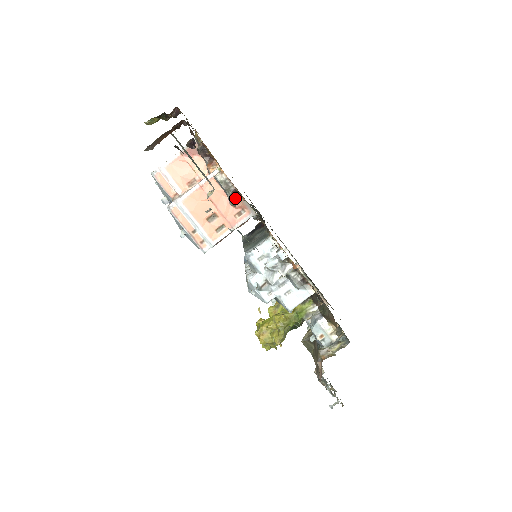
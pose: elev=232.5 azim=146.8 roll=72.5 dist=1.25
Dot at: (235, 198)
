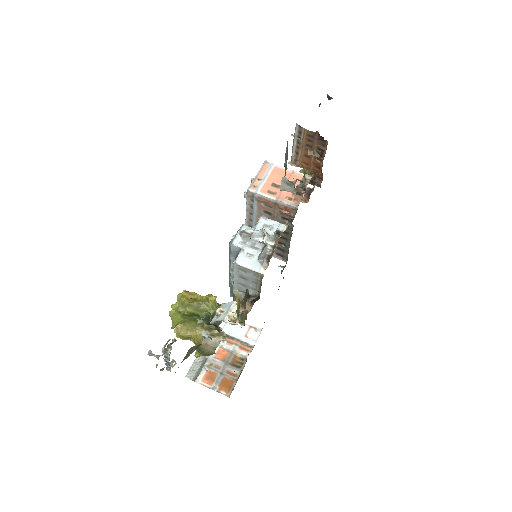
Dot at: (299, 191)
